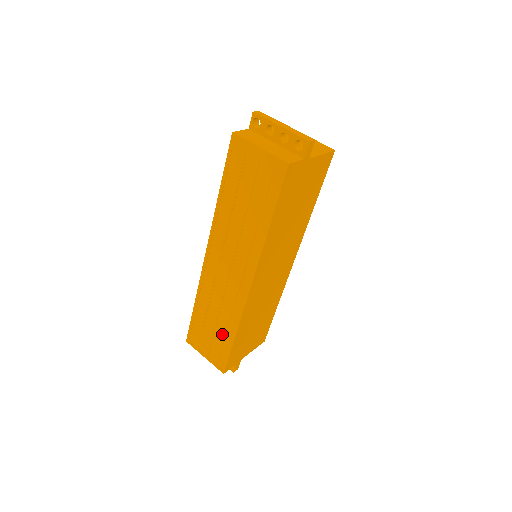
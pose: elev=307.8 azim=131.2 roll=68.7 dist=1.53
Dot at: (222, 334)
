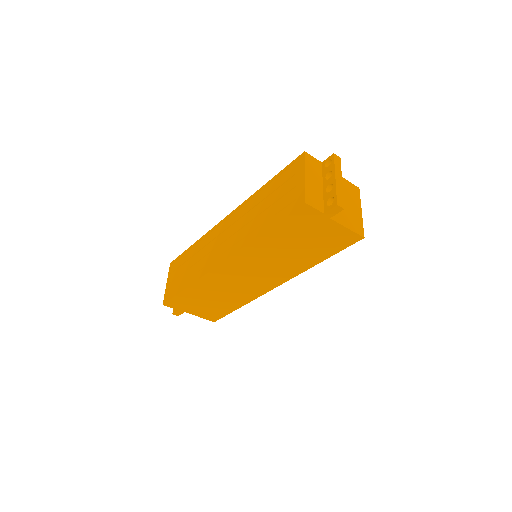
Dot at: (185, 278)
